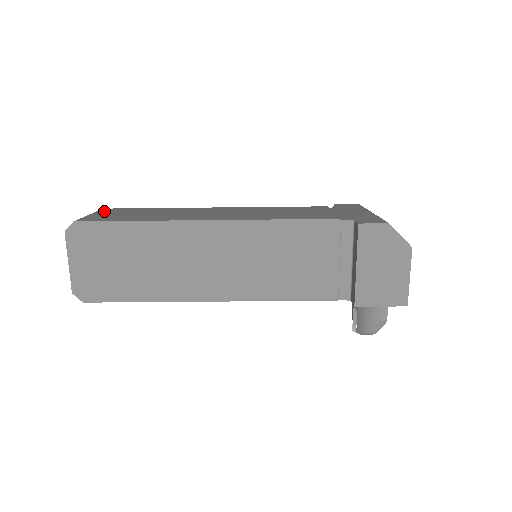
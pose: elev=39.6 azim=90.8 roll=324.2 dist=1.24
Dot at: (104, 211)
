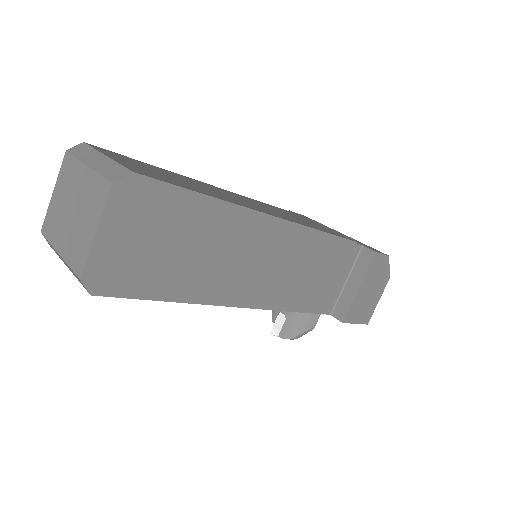
Dot at: (107, 152)
